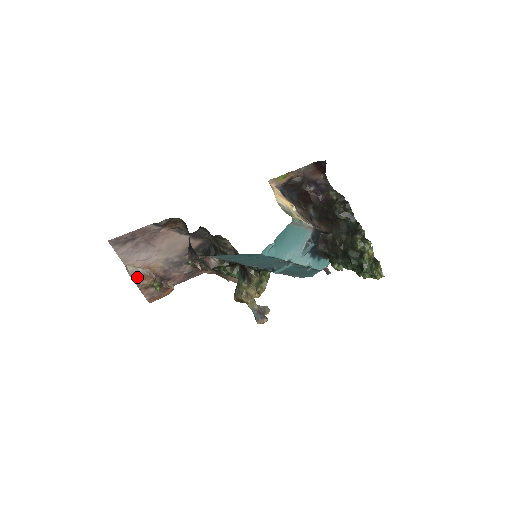
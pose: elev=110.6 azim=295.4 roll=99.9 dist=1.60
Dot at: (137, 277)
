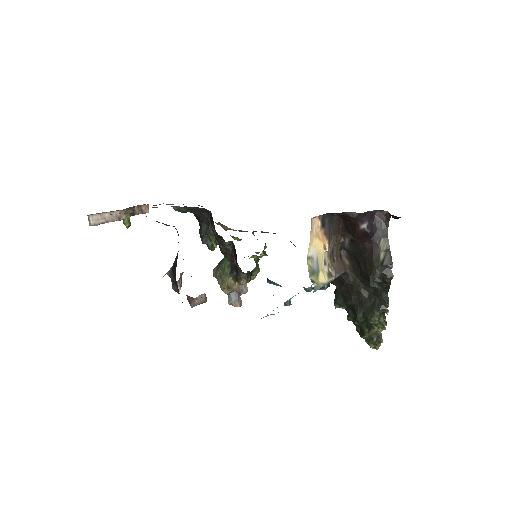
Dot at: occluded
